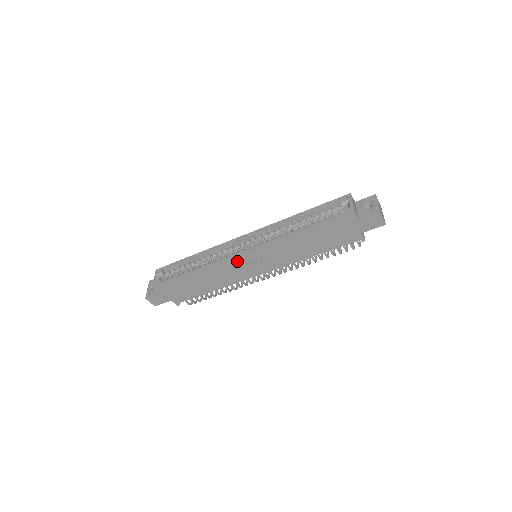
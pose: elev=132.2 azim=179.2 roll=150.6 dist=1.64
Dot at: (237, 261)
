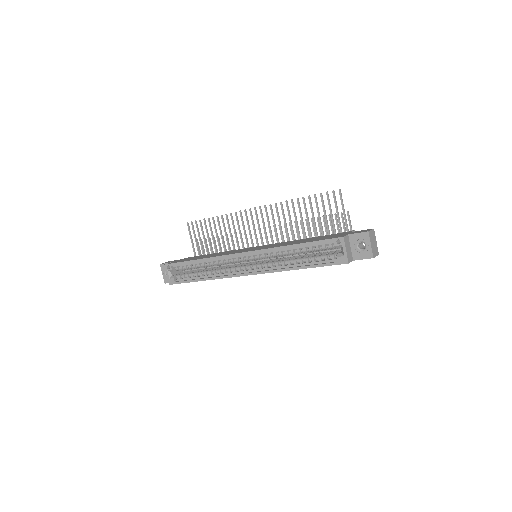
Dot at: occluded
